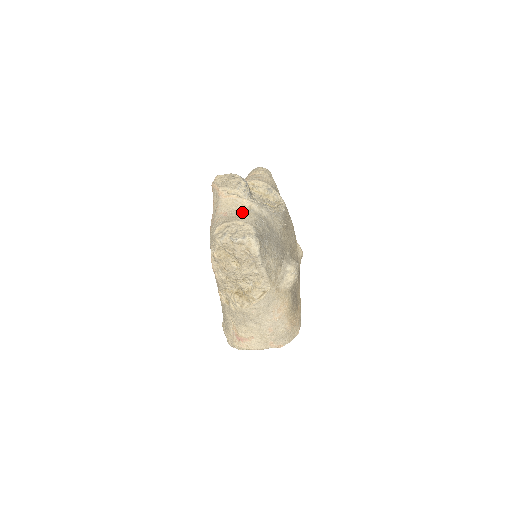
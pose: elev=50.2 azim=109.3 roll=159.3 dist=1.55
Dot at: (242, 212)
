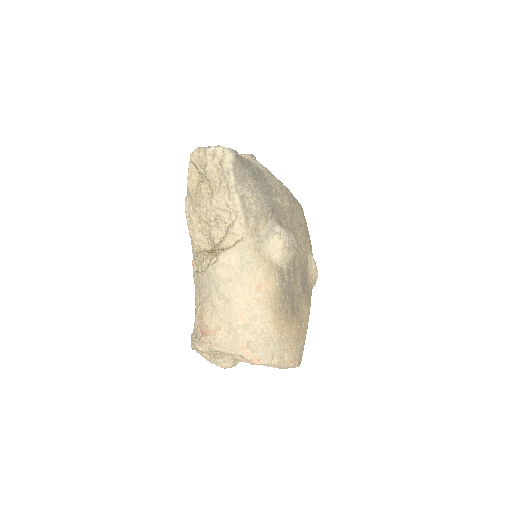
Dot at: occluded
